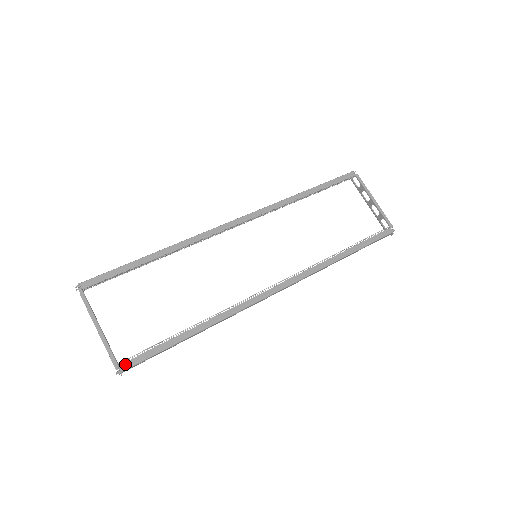
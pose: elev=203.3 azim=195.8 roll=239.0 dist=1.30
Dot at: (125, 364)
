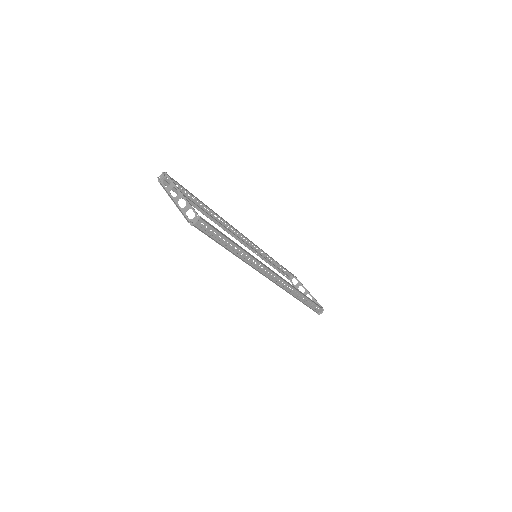
Dot at: (201, 217)
